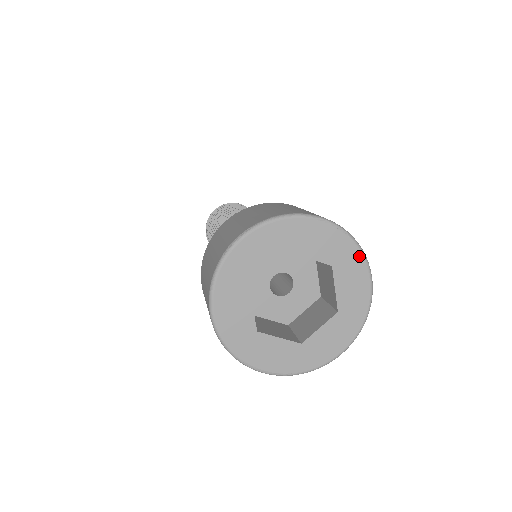
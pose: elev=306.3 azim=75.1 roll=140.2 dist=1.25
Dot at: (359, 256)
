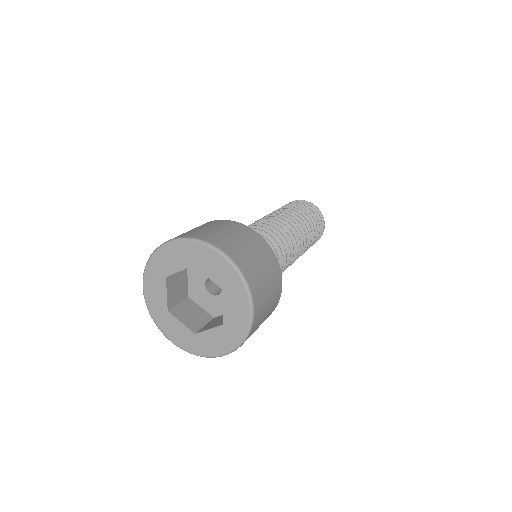
Dot at: (244, 291)
